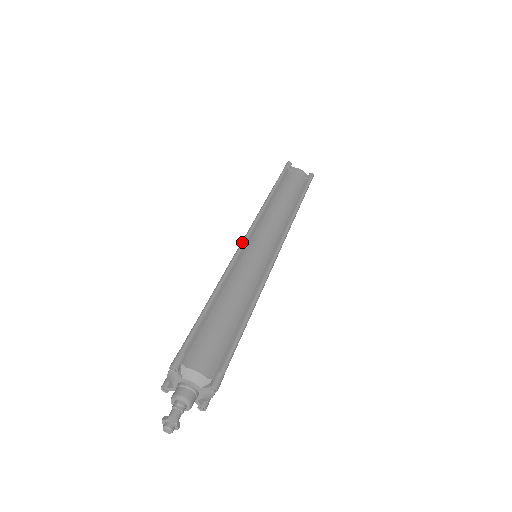
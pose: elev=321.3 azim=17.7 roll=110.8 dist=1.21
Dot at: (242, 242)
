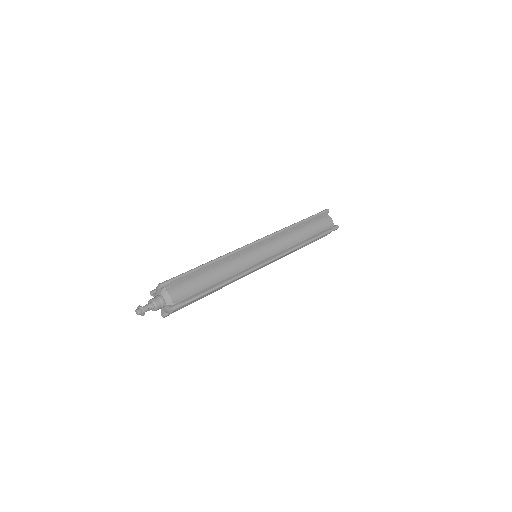
Dot at: (250, 243)
